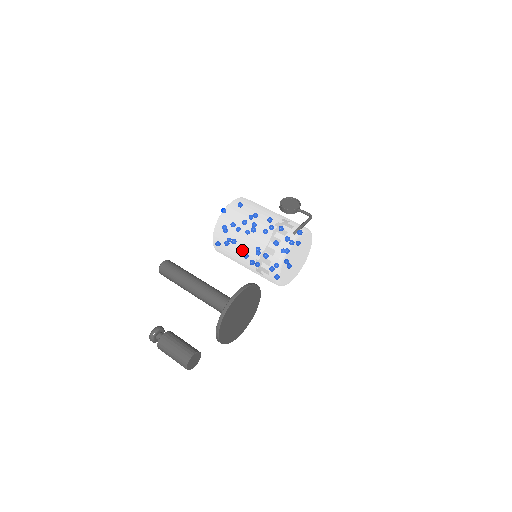
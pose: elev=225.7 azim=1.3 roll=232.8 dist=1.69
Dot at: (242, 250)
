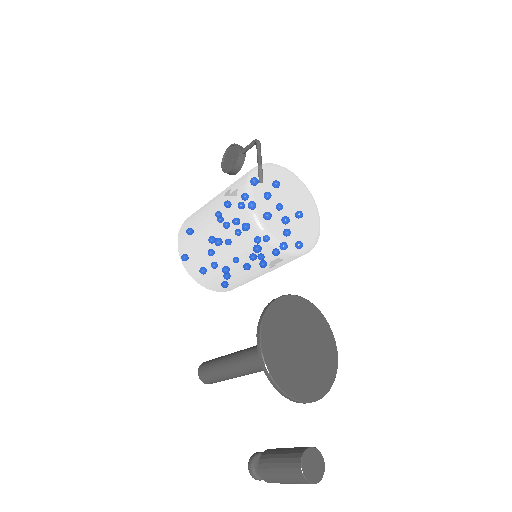
Dot at: (236, 272)
